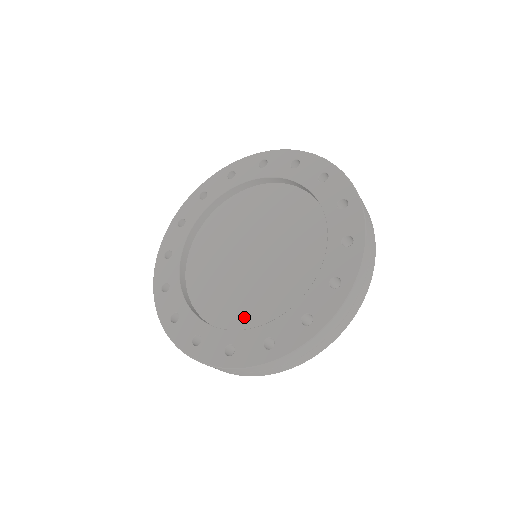
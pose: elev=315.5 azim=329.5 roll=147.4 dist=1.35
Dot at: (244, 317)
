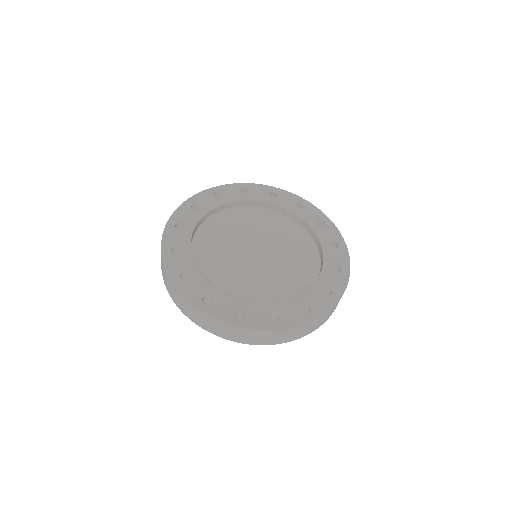
Dot at: (269, 297)
